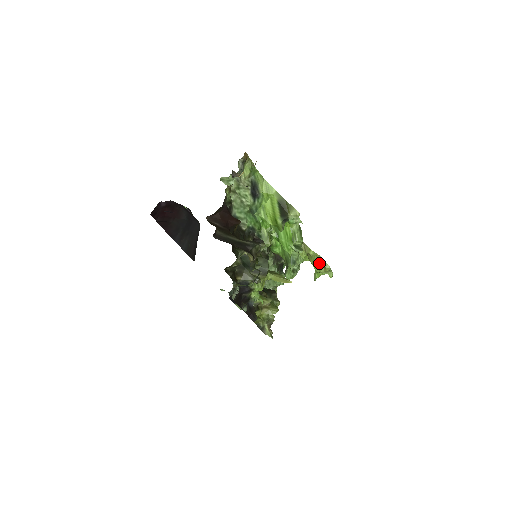
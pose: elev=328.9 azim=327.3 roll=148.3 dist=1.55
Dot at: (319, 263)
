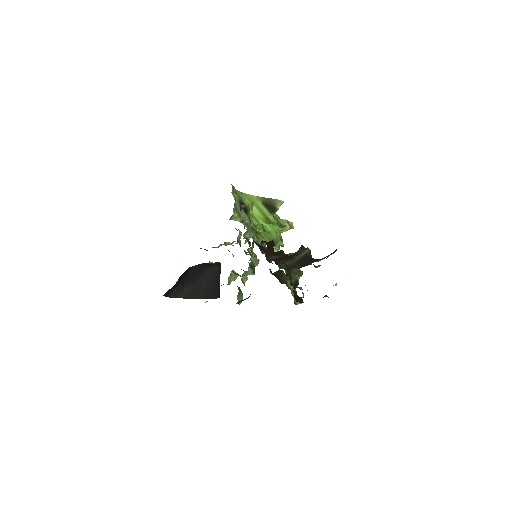
Dot at: occluded
